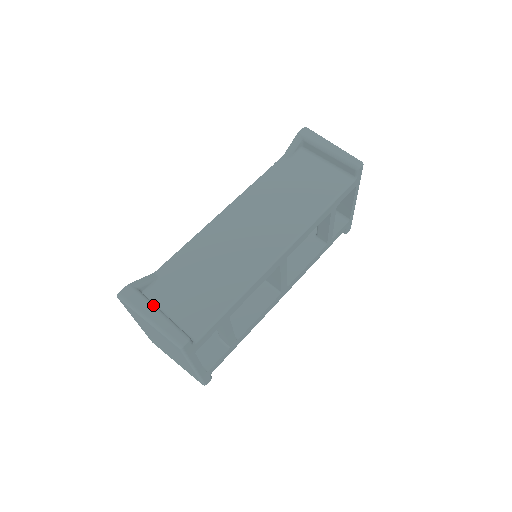
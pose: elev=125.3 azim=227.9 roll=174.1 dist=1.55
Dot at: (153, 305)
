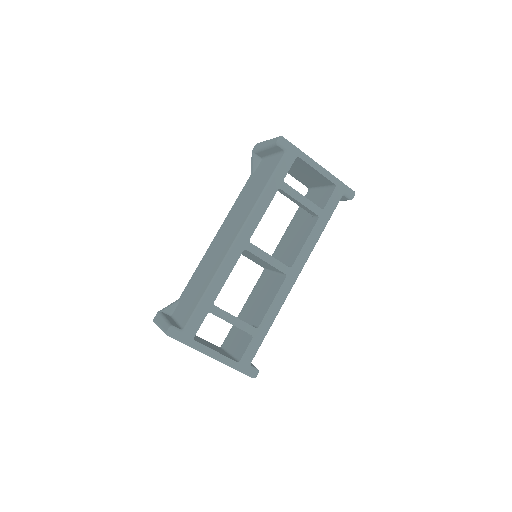
Dot at: (163, 317)
